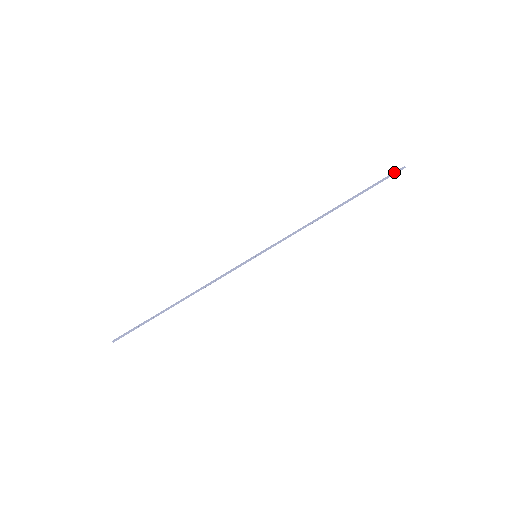
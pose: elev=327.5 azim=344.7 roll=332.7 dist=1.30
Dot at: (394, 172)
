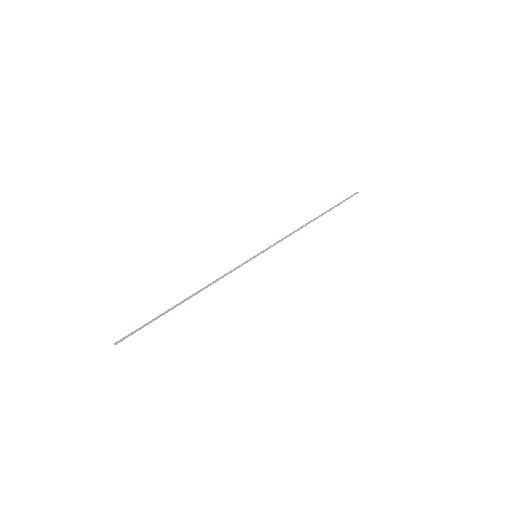
Dot at: (352, 195)
